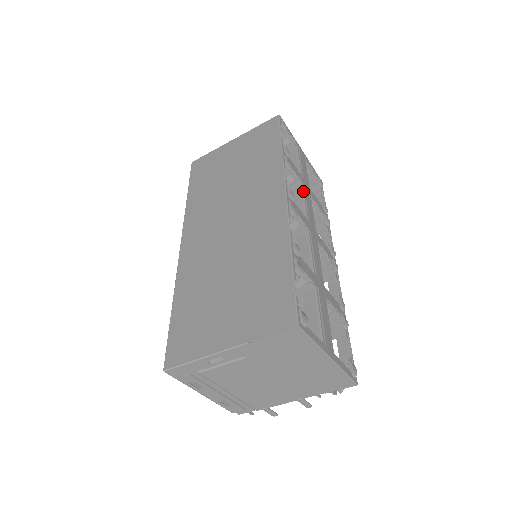
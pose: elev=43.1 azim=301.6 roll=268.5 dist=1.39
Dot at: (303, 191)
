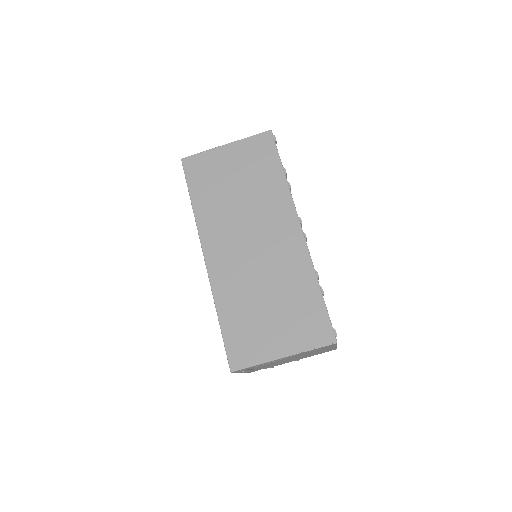
Dot at: occluded
